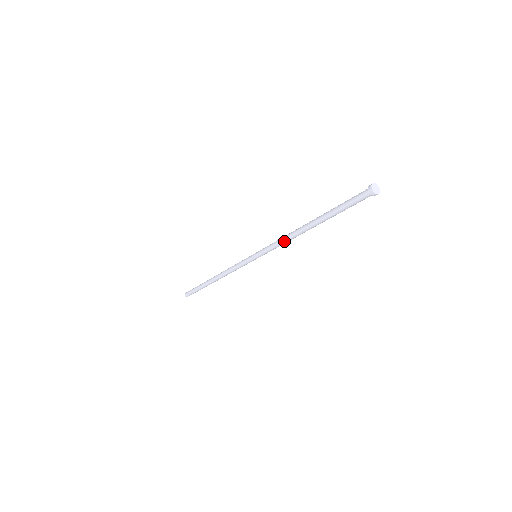
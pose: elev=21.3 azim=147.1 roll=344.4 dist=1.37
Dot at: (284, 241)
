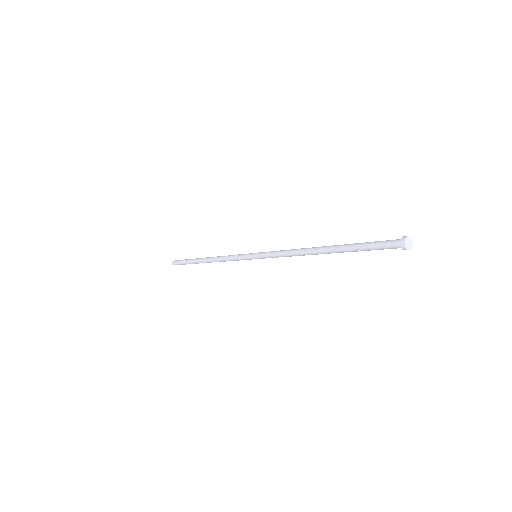
Dot at: (291, 256)
